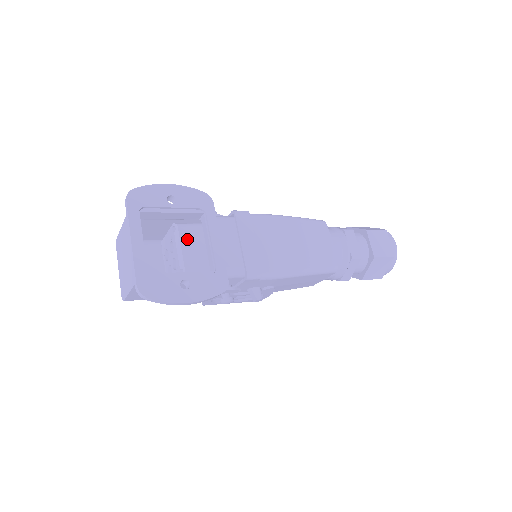
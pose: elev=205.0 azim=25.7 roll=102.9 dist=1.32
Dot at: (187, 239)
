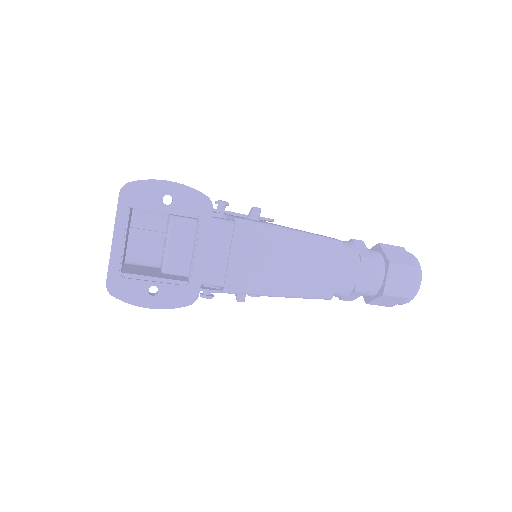
Dot at: (178, 237)
